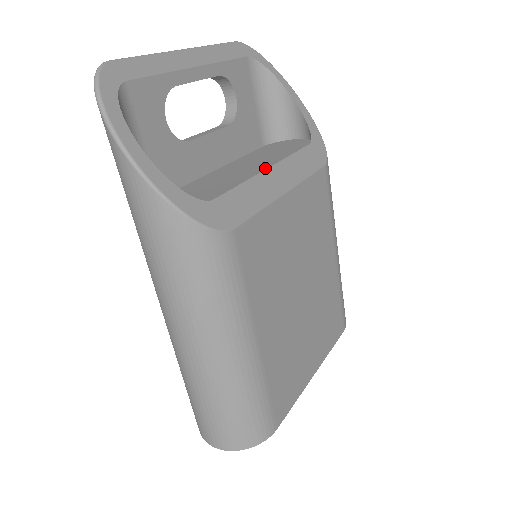
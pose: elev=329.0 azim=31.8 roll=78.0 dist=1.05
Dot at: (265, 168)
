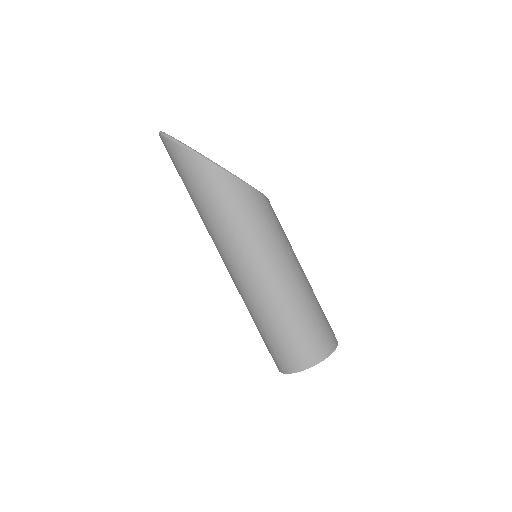
Dot at: occluded
